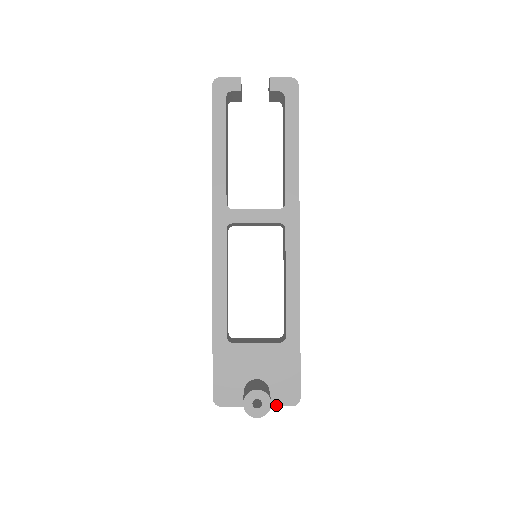
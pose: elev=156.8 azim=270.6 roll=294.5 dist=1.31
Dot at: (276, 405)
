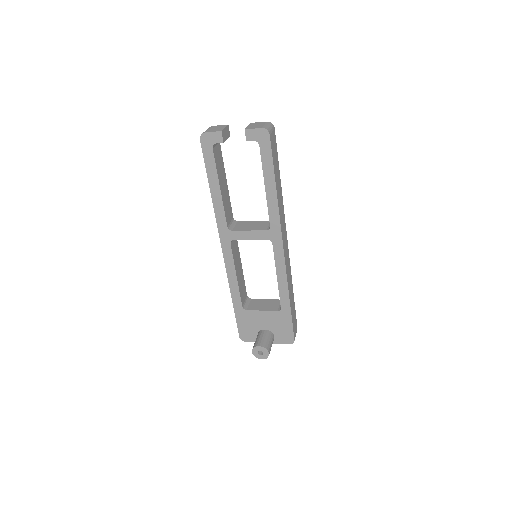
Dot at: (279, 343)
